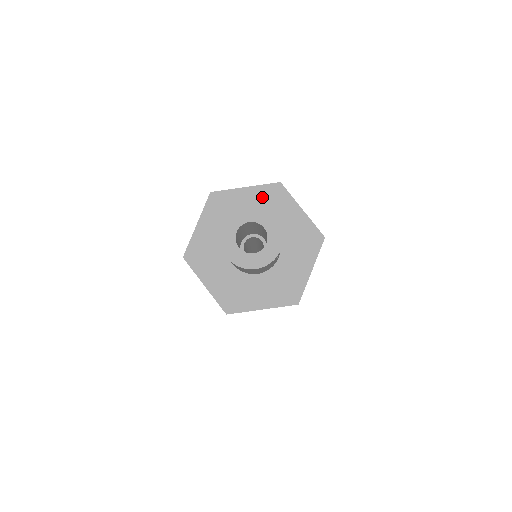
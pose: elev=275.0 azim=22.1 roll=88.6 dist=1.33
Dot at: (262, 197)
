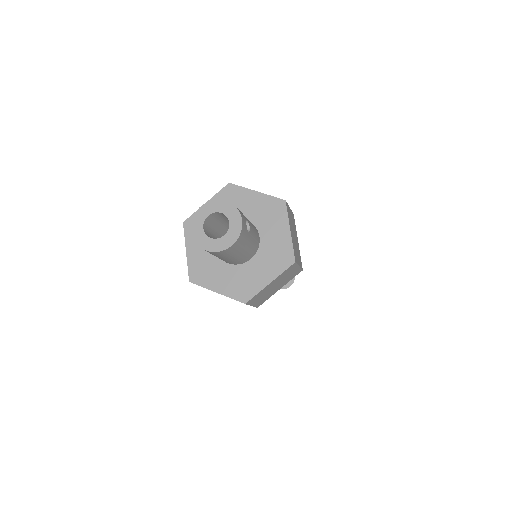
Dot at: occluded
